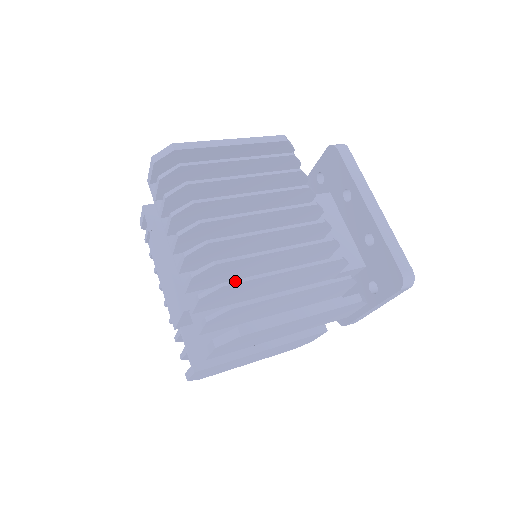
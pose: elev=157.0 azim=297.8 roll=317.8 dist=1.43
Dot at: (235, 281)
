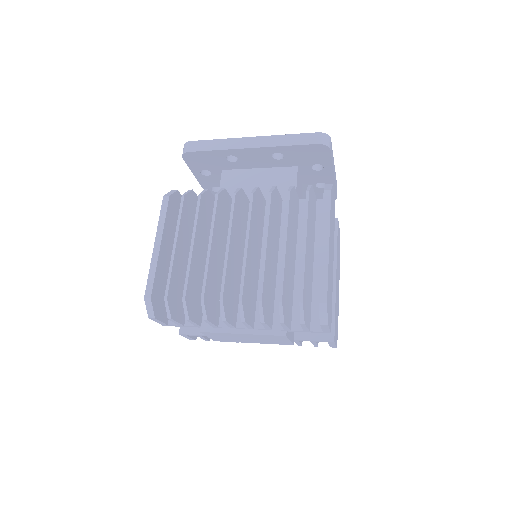
Dot at: (280, 290)
